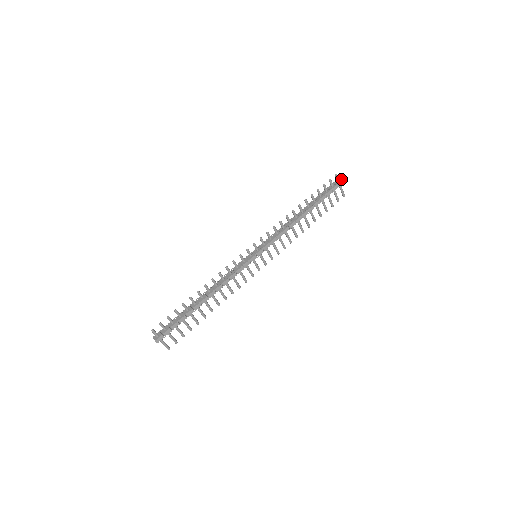
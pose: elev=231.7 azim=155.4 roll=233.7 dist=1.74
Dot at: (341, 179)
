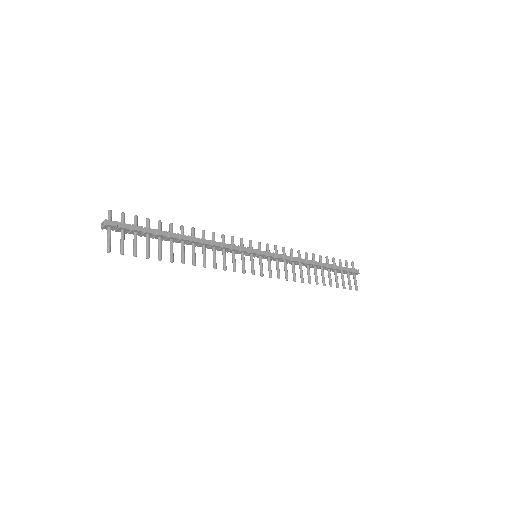
Dot at: occluded
